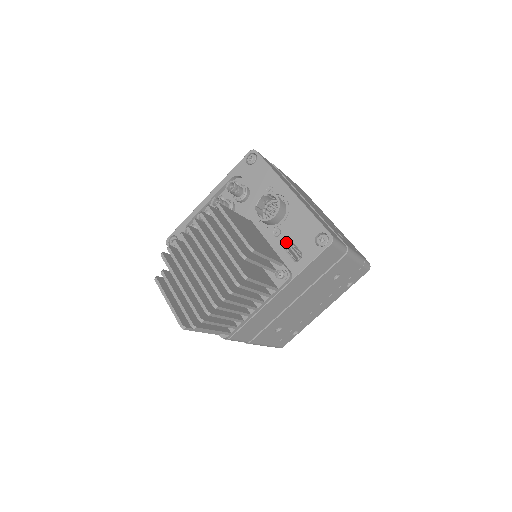
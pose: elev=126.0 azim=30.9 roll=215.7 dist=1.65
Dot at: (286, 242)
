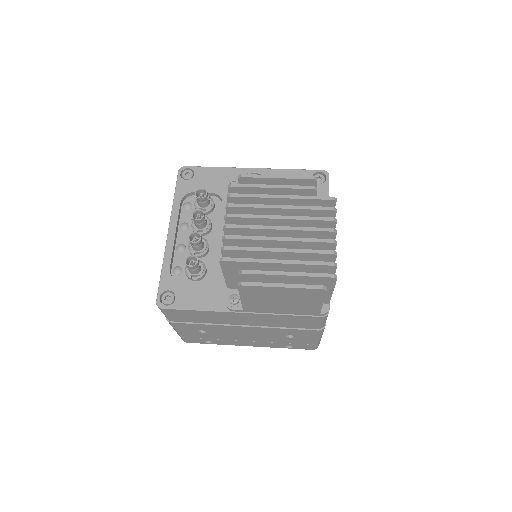
Dot at: occluded
